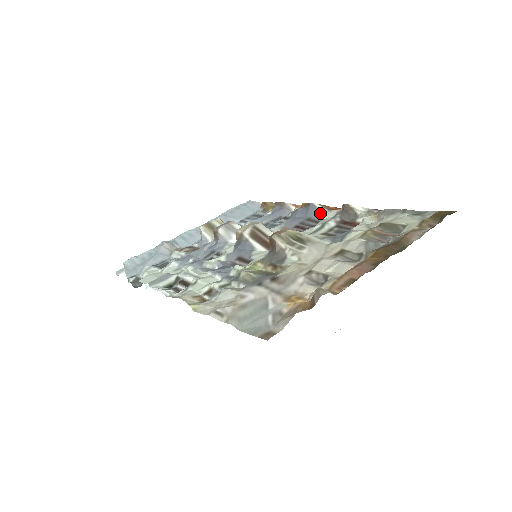
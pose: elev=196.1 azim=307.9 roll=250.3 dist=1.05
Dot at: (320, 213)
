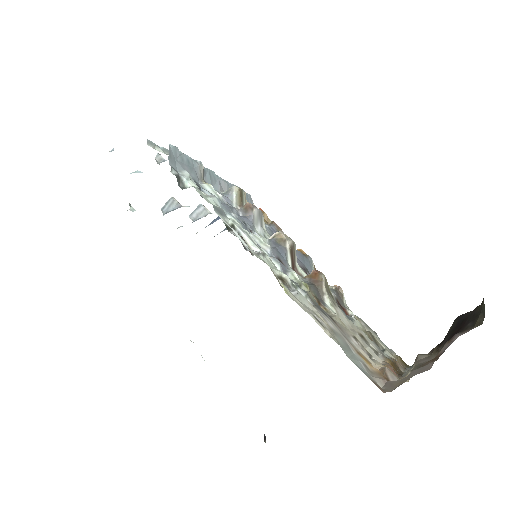
Dot at: occluded
